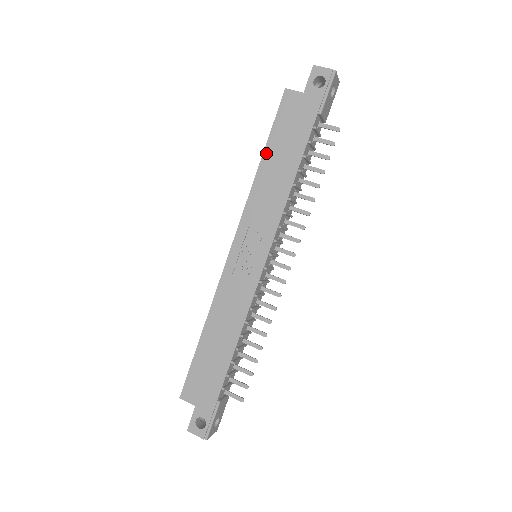
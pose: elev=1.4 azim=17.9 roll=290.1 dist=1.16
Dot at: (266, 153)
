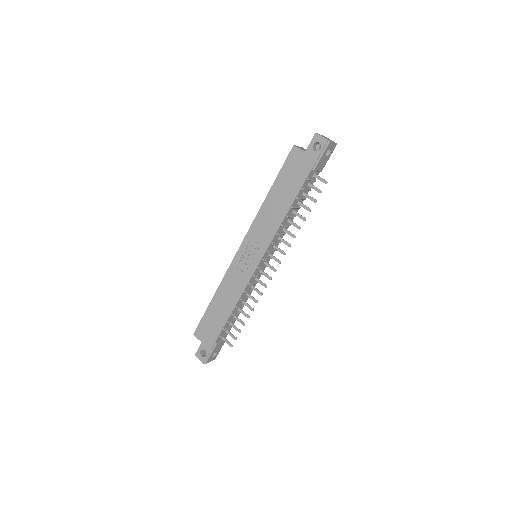
Dot at: (272, 189)
